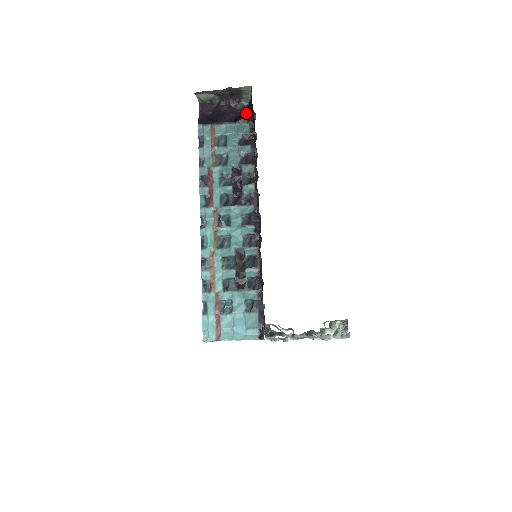
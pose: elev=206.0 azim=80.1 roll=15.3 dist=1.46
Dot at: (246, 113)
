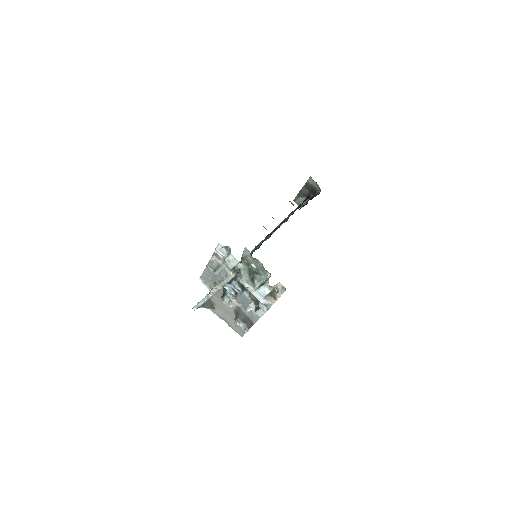
Dot at: occluded
